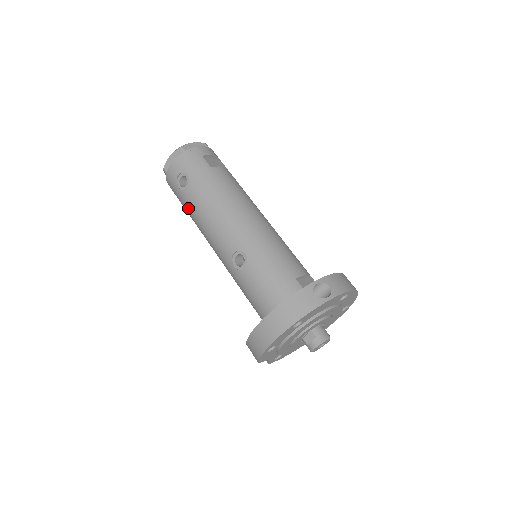
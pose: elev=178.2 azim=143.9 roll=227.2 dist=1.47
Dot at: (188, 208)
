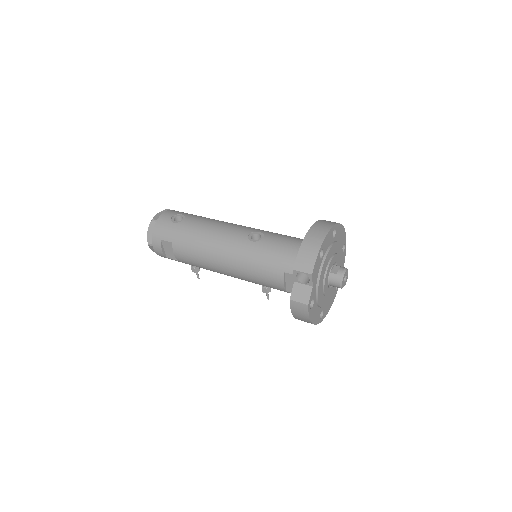
Dot at: (187, 232)
